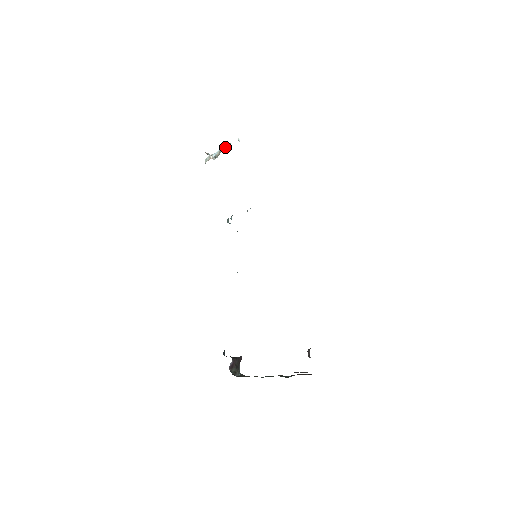
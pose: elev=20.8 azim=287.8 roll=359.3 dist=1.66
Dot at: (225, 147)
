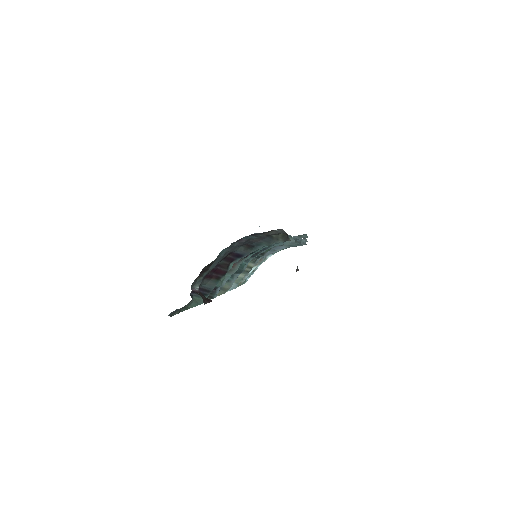
Dot at: occluded
